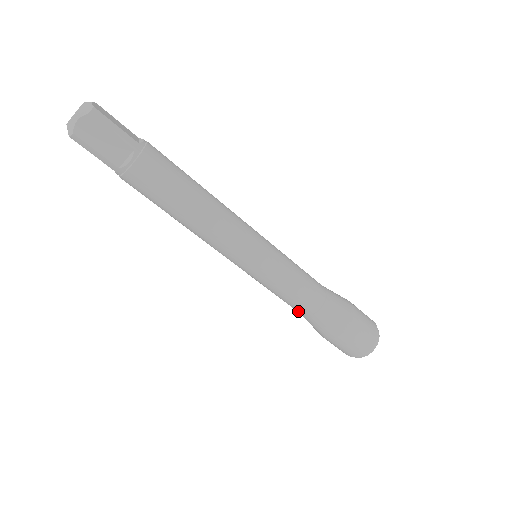
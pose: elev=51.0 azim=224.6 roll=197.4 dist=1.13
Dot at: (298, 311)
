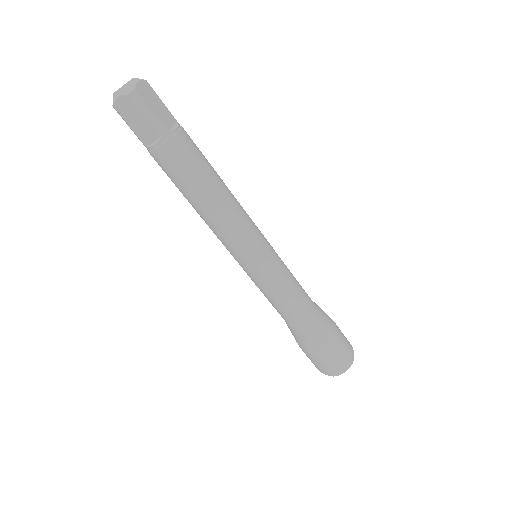
Dot at: (297, 315)
